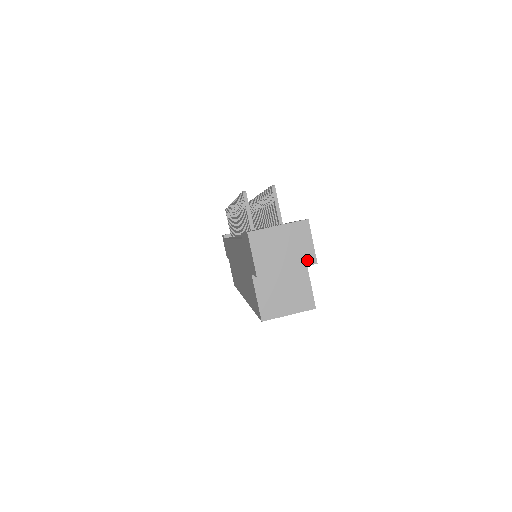
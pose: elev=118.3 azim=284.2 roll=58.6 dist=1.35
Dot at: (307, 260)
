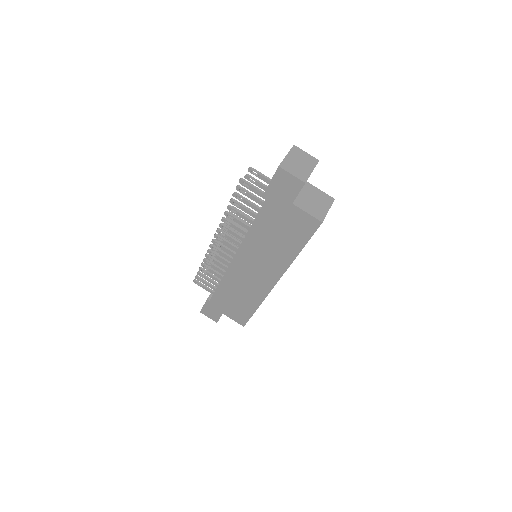
Dot at: (314, 162)
